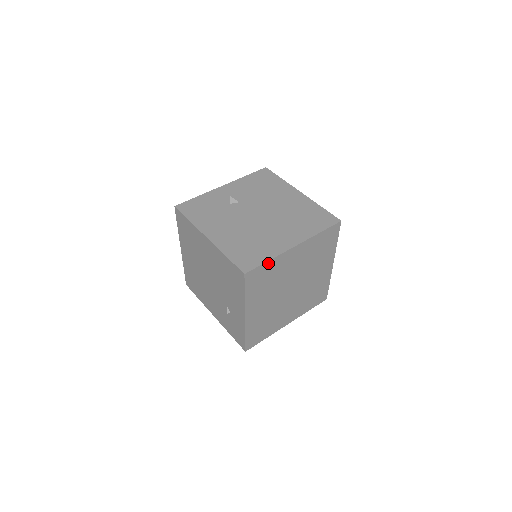
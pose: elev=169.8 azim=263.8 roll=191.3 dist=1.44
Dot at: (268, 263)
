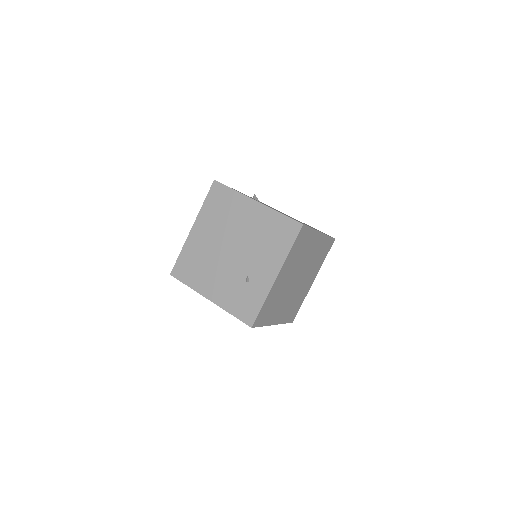
Dot at: (310, 230)
